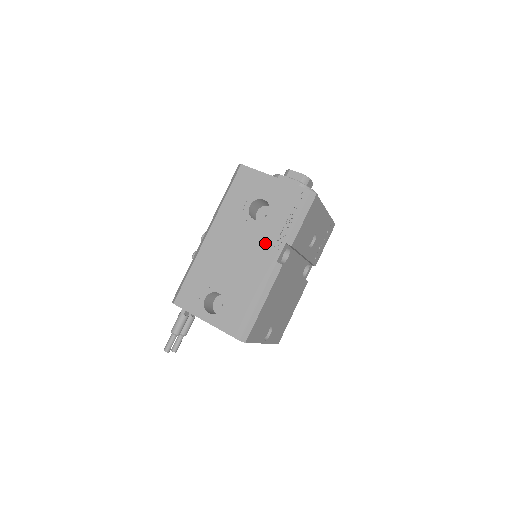
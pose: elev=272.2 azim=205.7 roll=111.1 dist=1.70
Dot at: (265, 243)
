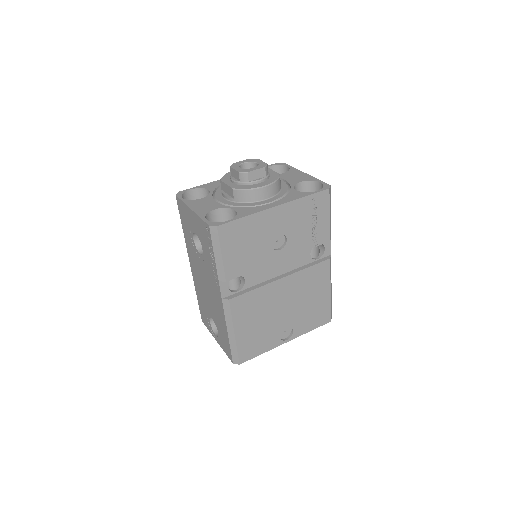
Dot at: (211, 279)
